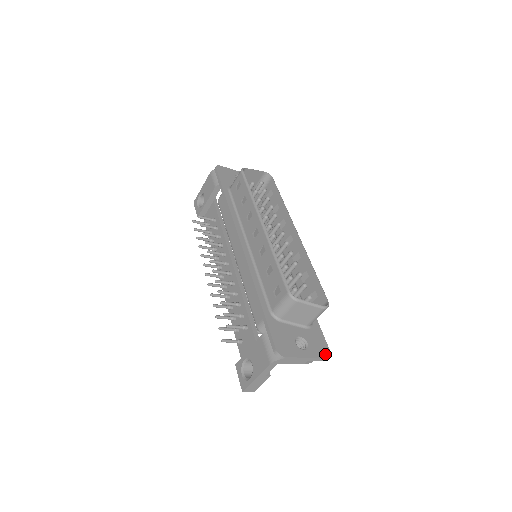
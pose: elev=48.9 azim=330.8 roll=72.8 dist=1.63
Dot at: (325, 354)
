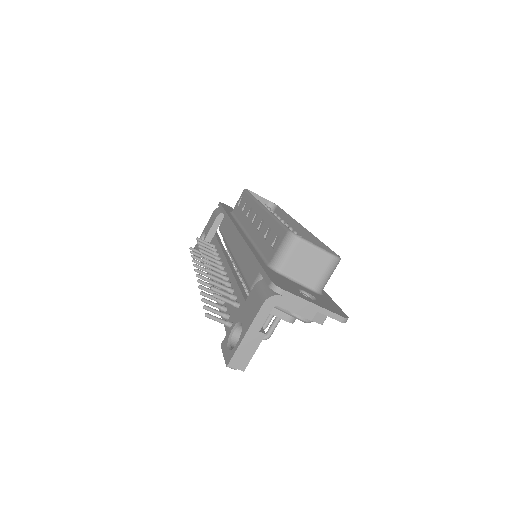
Dot at: (340, 313)
